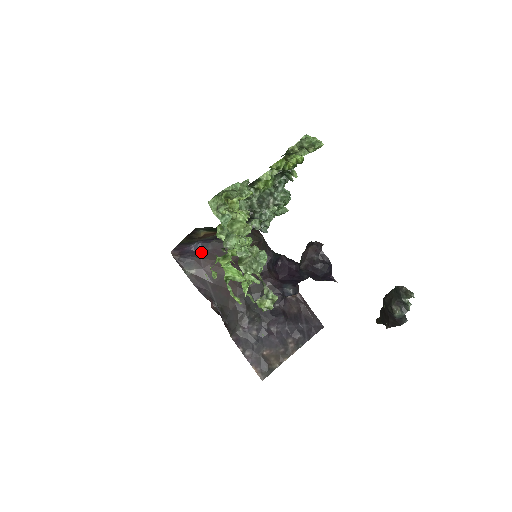
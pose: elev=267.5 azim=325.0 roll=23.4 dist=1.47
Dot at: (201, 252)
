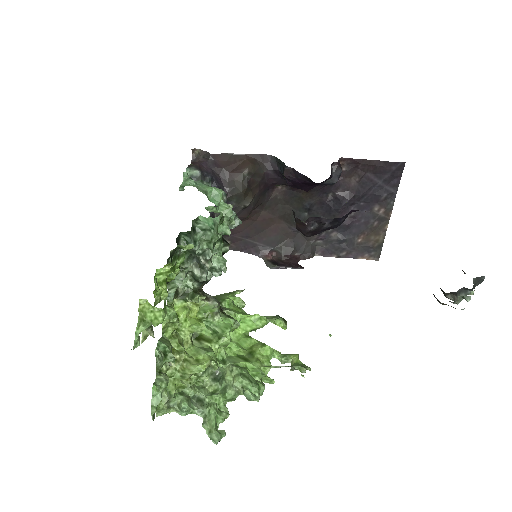
Dot at: occluded
